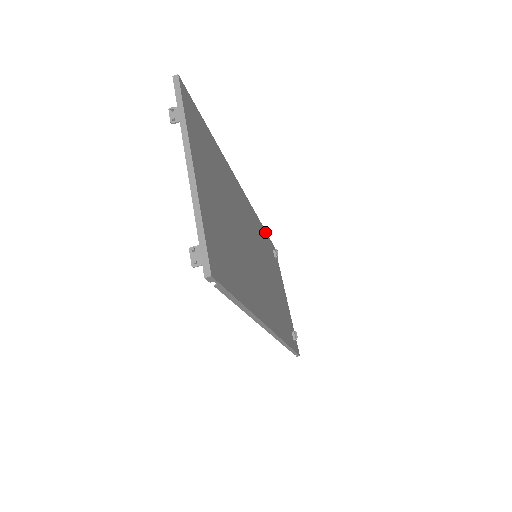
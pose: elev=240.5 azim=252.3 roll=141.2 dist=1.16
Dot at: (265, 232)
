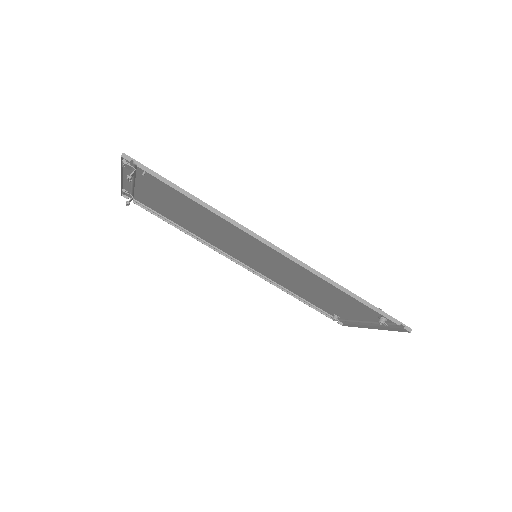
Dot at: (306, 301)
